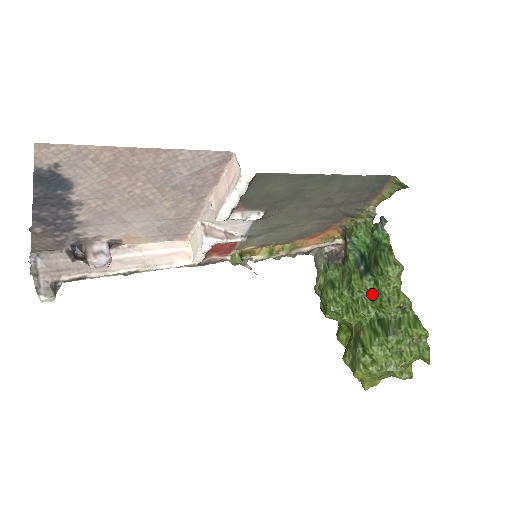
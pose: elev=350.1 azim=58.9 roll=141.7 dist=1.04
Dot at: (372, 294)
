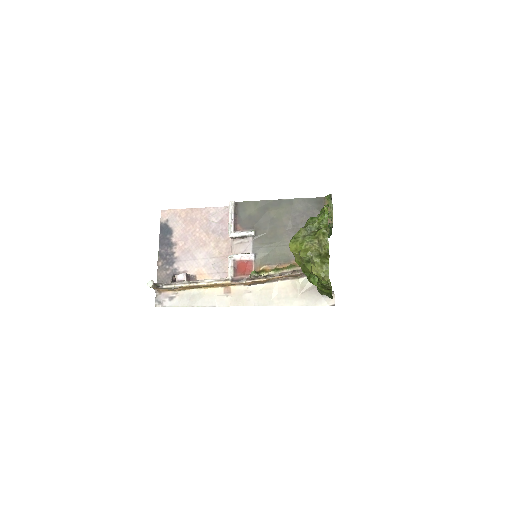
Dot at: occluded
